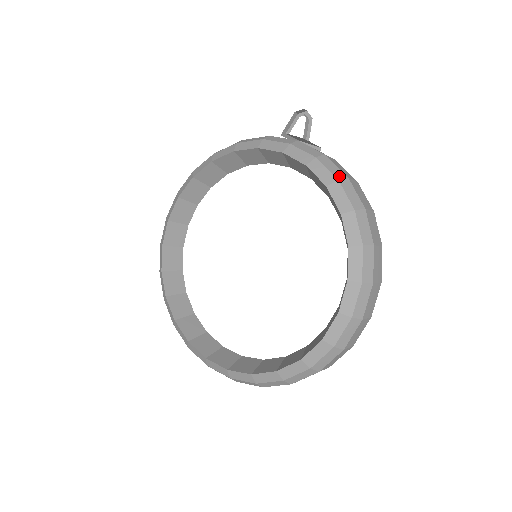
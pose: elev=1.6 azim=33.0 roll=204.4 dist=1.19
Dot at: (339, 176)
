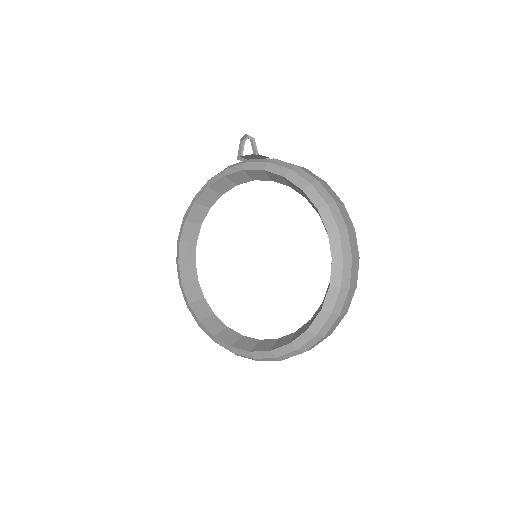
Dot at: (290, 167)
